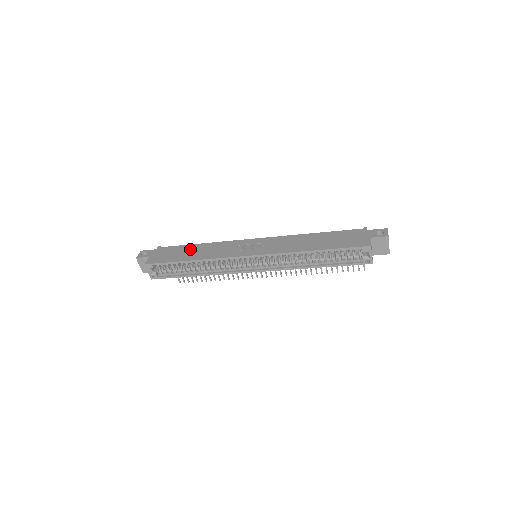
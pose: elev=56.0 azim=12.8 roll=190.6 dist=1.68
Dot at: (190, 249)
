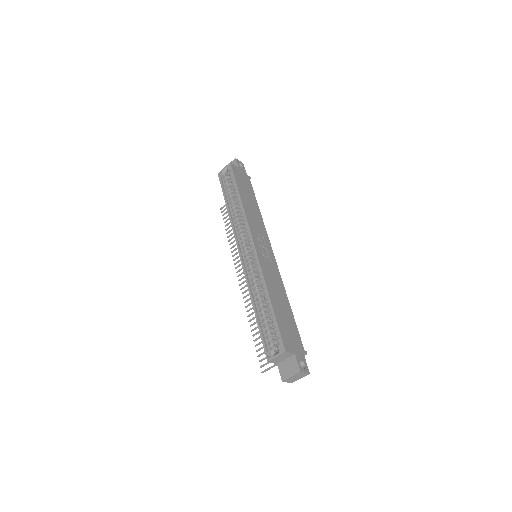
Dot at: (252, 199)
